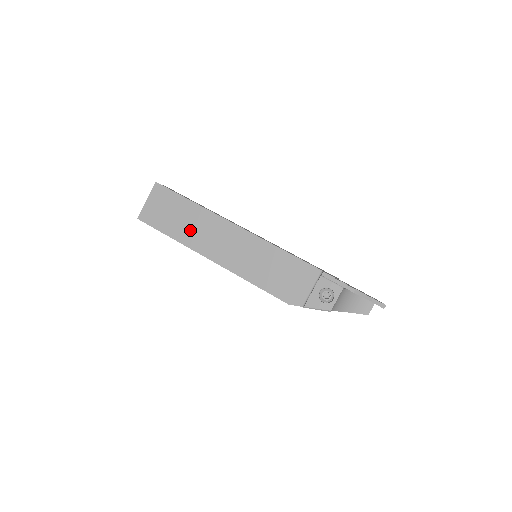
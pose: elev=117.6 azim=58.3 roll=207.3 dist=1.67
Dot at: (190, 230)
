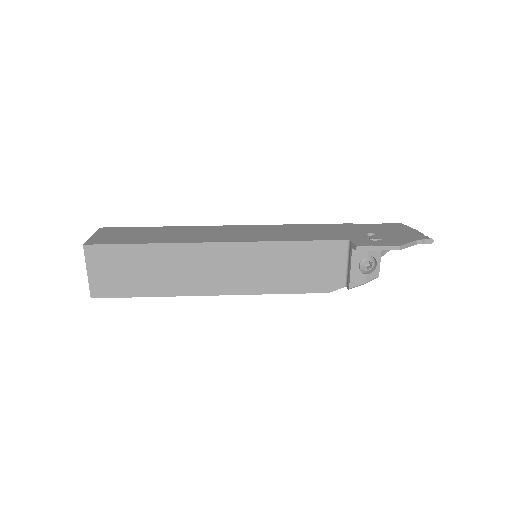
Dot at: (167, 277)
